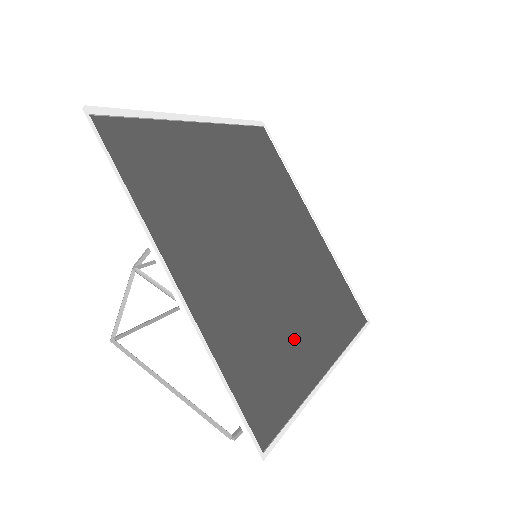
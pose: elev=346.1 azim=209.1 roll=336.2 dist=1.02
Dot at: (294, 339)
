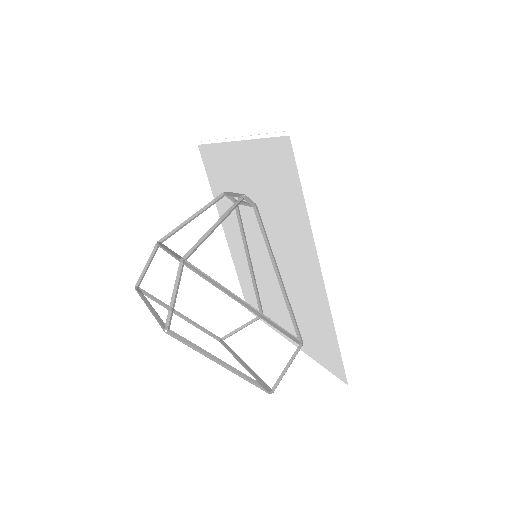
Dot at: occluded
